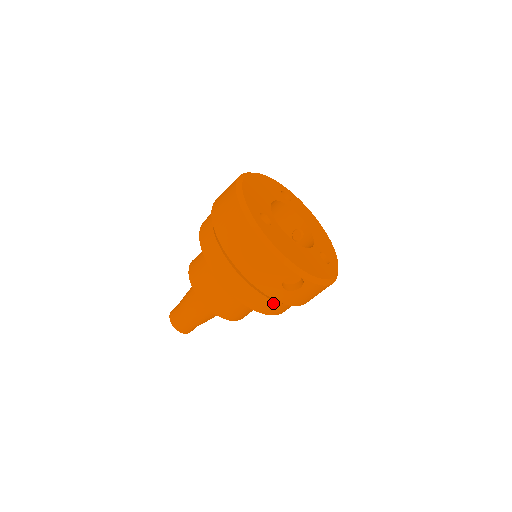
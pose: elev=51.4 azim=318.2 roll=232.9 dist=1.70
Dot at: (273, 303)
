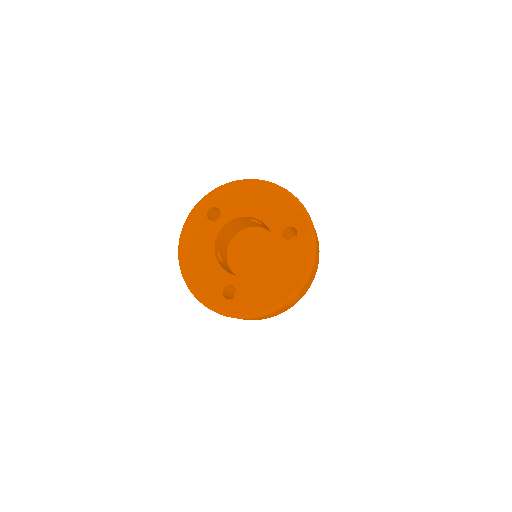
Dot at: occluded
